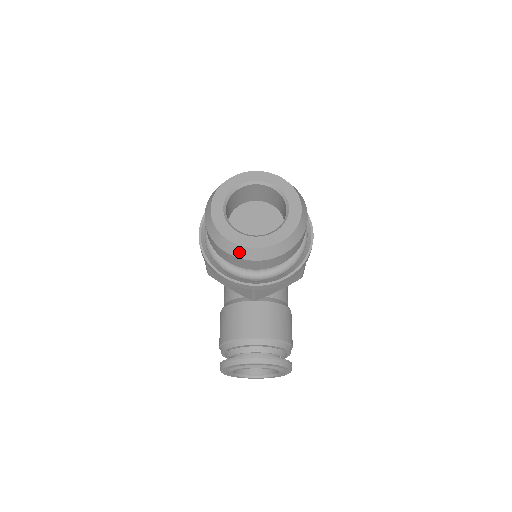
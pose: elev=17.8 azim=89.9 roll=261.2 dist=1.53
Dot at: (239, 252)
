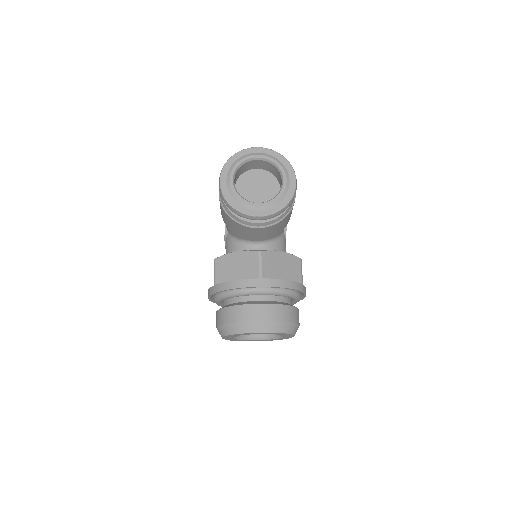
Dot at: occluded
